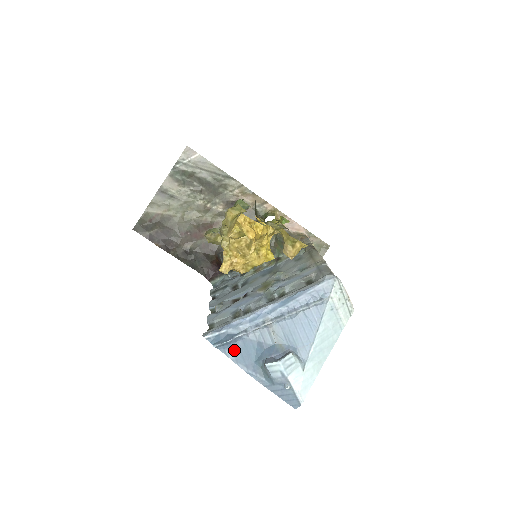
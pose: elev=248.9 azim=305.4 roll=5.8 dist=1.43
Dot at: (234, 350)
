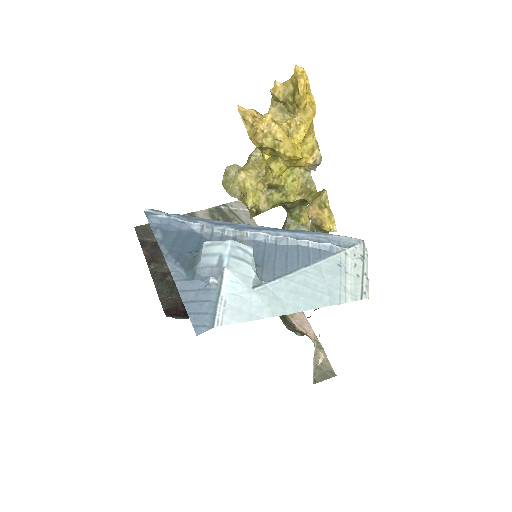
Dot at: (169, 233)
